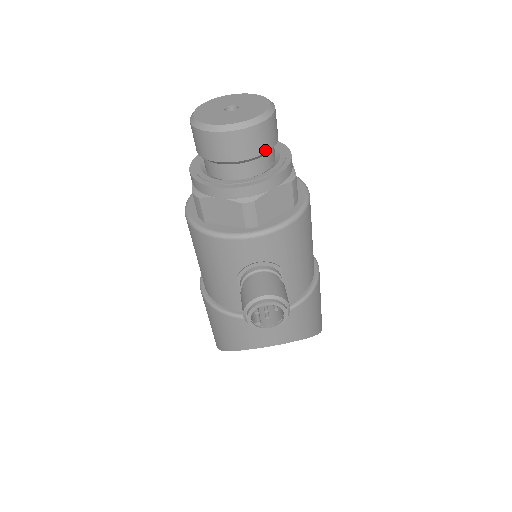
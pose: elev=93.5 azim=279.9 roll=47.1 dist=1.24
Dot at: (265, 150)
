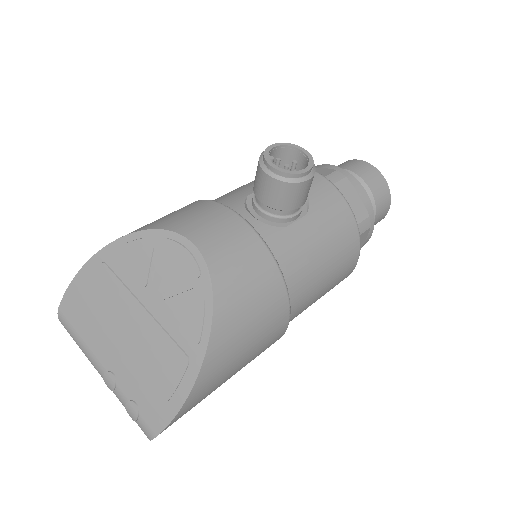
Dot at: (373, 191)
